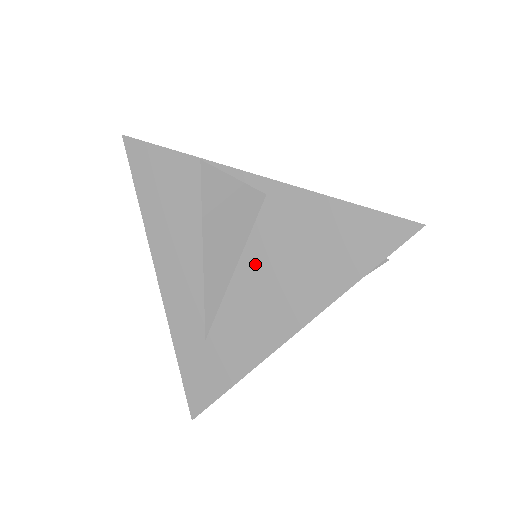
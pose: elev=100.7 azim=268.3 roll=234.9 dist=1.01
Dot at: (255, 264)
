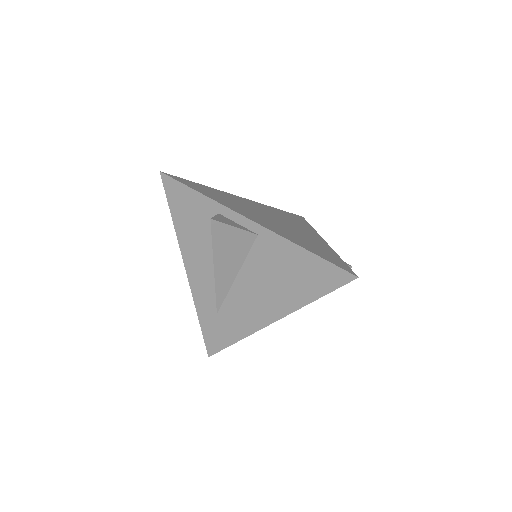
Dot at: (249, 276)
